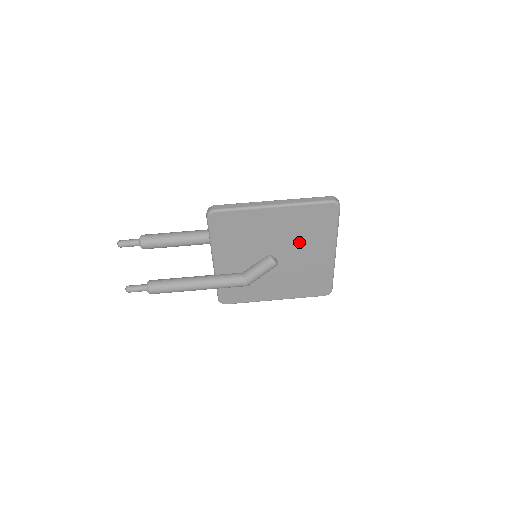
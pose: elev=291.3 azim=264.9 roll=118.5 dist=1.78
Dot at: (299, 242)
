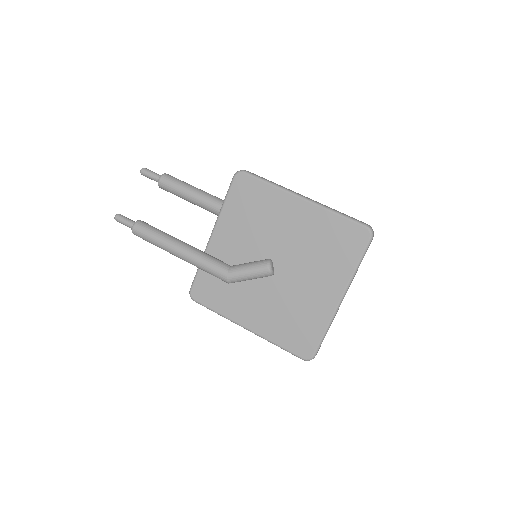
Dot at: (308, 260)
